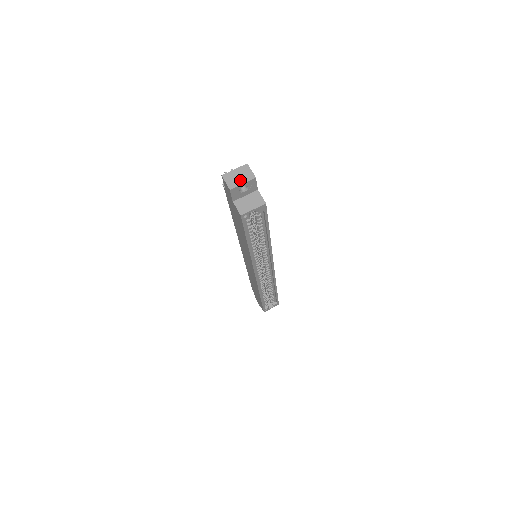
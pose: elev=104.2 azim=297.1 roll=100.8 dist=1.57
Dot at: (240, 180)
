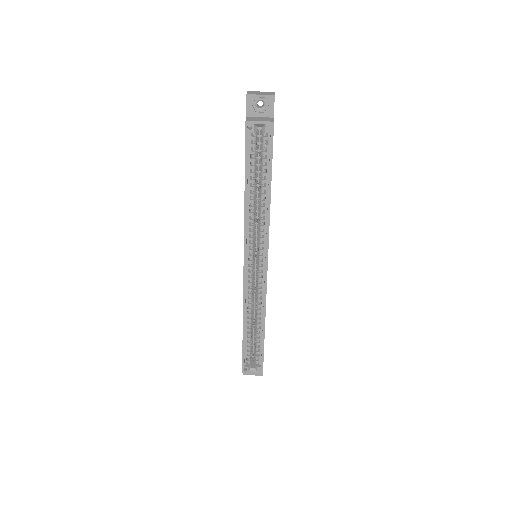
Dot at: (260, 94)
